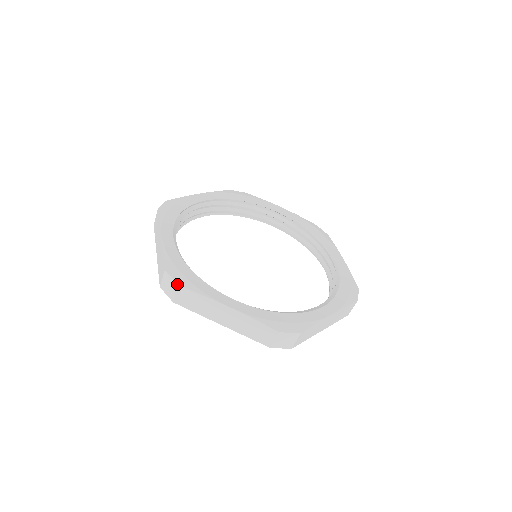
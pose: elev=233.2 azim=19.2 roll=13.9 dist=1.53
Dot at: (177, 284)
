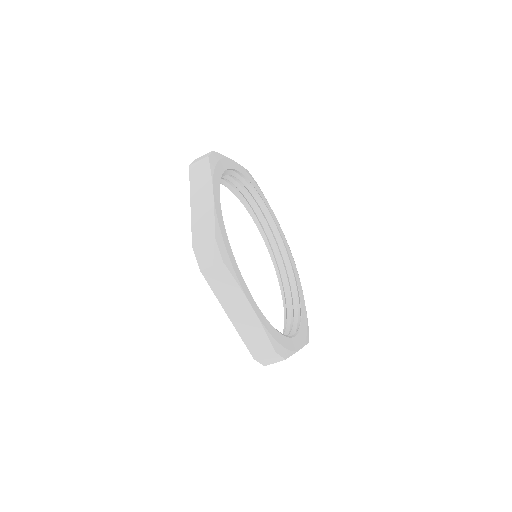
Dot at: (209, 155)
